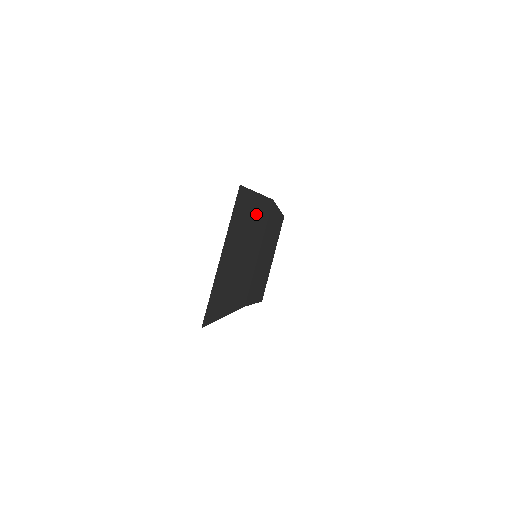
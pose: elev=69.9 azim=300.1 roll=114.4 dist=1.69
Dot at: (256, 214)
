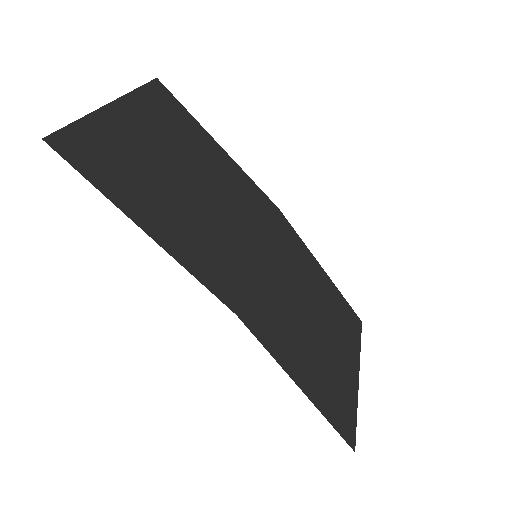
Dot at: (224, 171)
